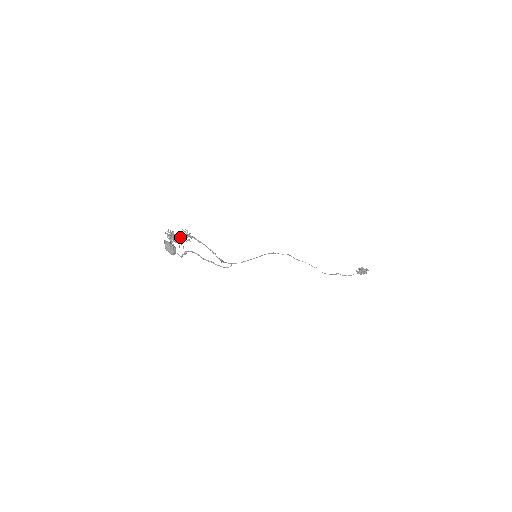
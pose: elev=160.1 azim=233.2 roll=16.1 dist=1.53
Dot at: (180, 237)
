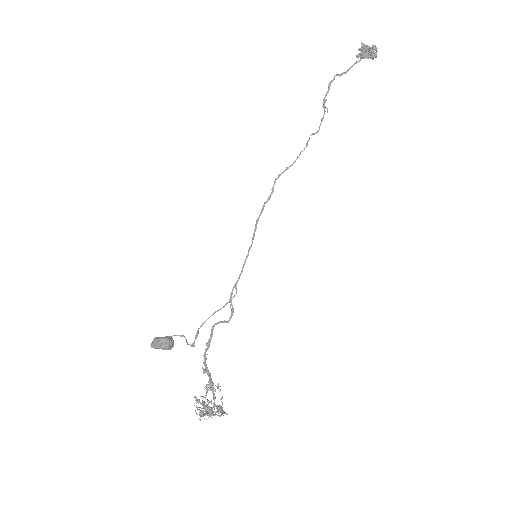
Dot at: (214, 406)
